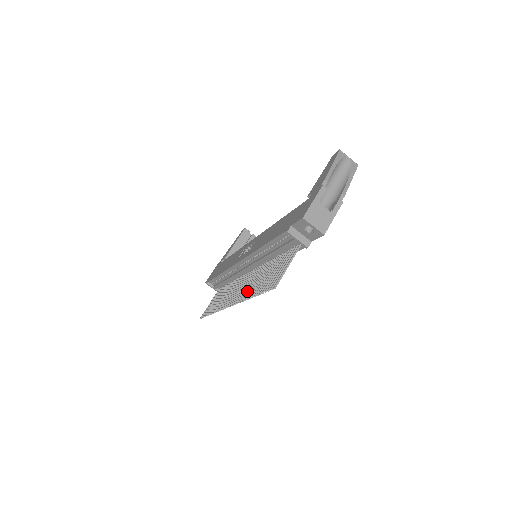
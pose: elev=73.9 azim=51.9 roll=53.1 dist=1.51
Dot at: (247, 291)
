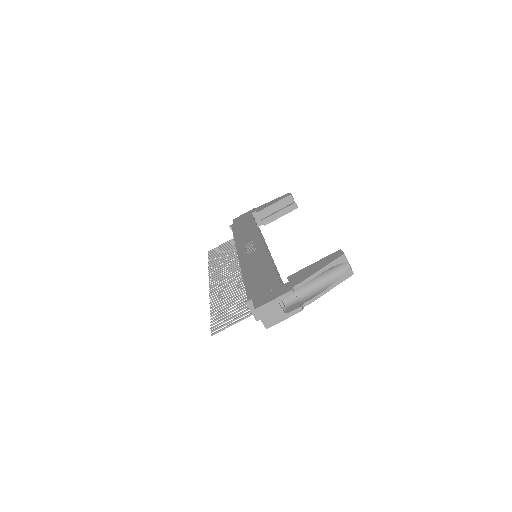
Dot at: (219, 293)
